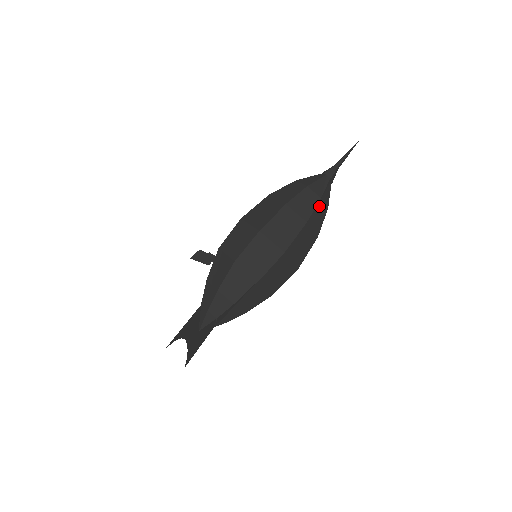
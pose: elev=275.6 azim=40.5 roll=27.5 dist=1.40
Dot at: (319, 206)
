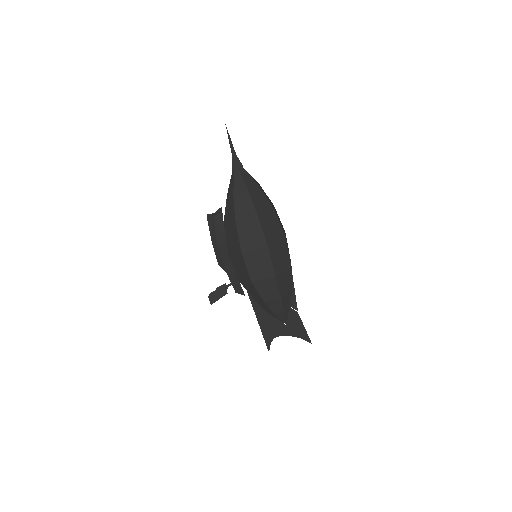
Dot at: (262, 191)
